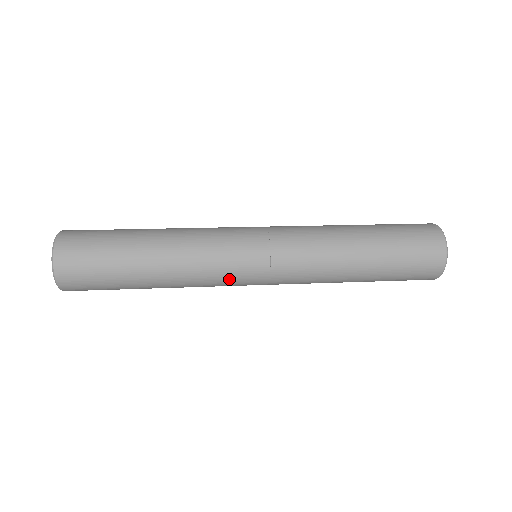
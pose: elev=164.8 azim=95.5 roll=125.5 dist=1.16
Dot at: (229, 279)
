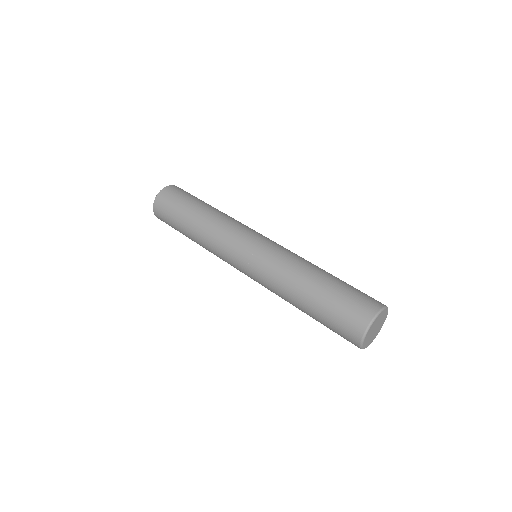
Dot at: (227, 252)
